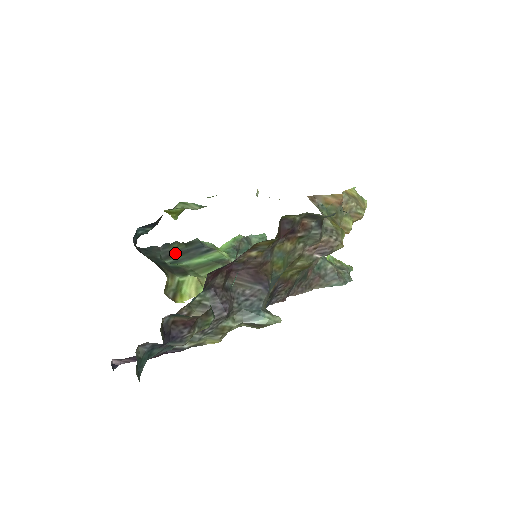
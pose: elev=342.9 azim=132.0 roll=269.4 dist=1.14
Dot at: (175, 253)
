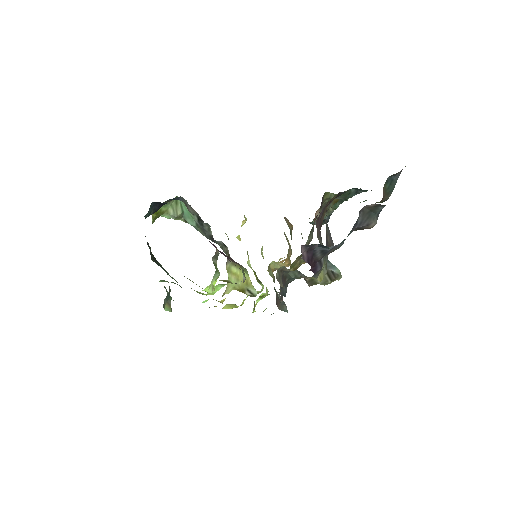
Dot at: (153, 258)
